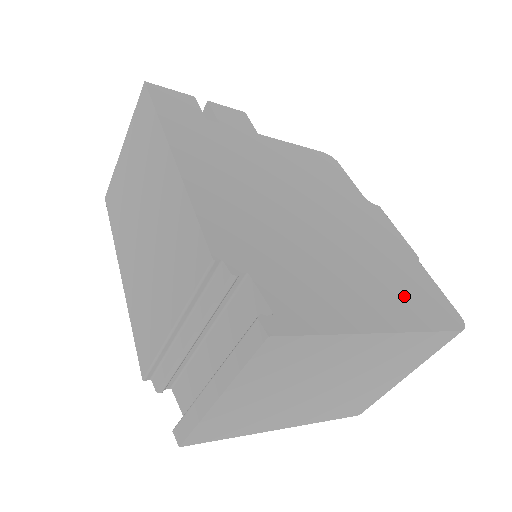
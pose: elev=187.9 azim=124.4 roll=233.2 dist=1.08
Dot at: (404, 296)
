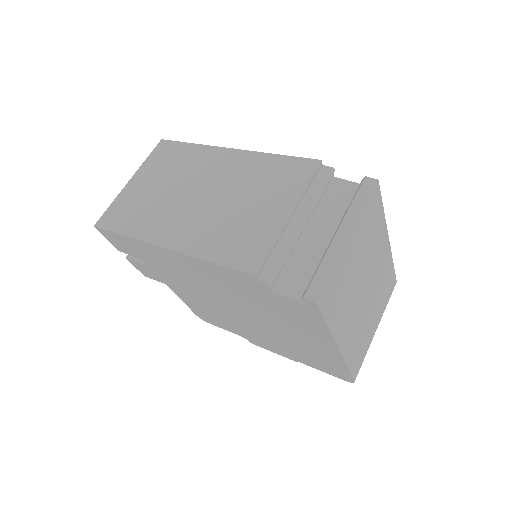
Dot at: occluded
